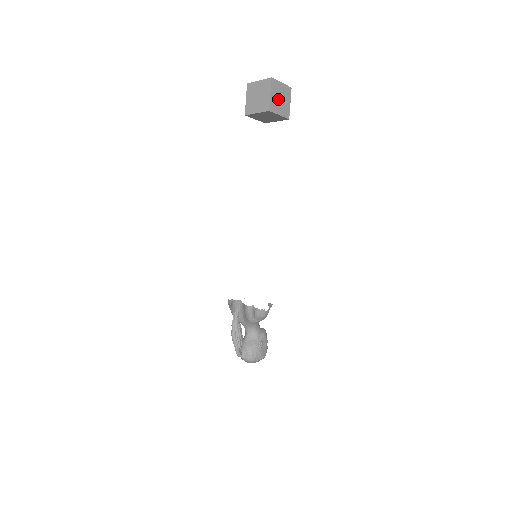
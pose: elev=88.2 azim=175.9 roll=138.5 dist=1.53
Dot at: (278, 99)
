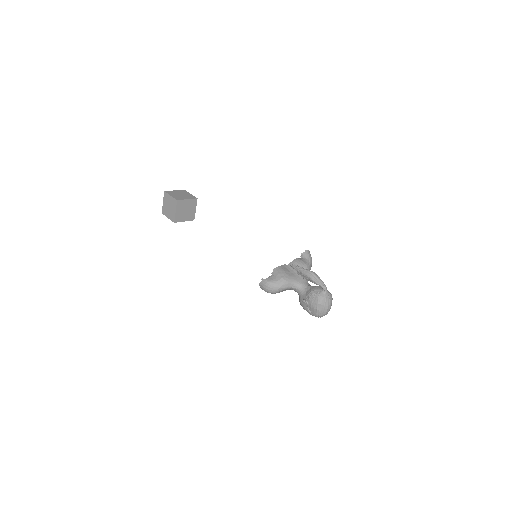
Dot at: occluded
